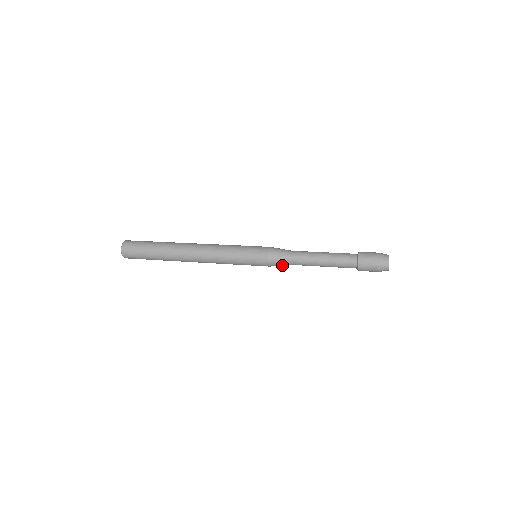
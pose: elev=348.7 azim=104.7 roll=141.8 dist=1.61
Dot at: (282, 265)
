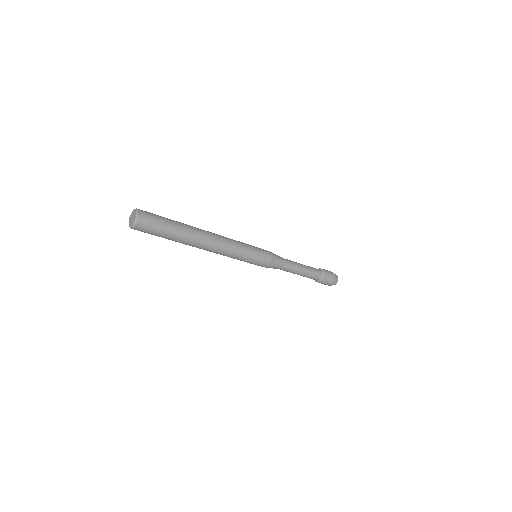
Dot at: (276, 267)
